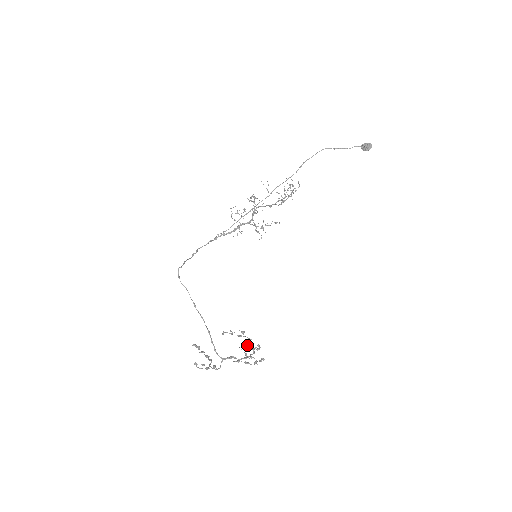
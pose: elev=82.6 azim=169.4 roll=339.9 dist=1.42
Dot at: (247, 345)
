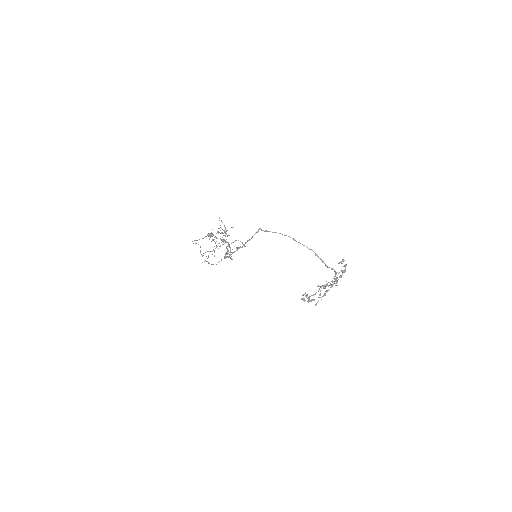
Dot at: (320, 293)
